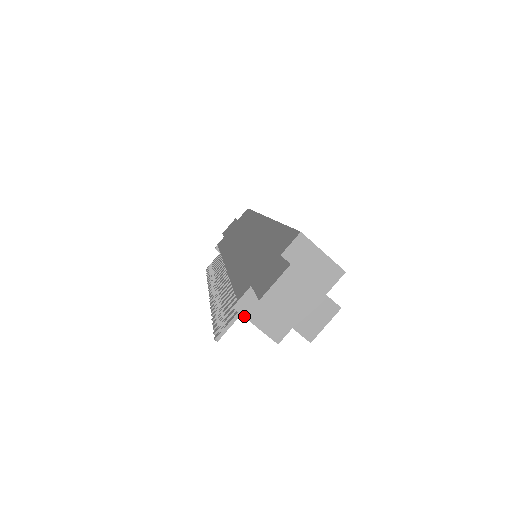
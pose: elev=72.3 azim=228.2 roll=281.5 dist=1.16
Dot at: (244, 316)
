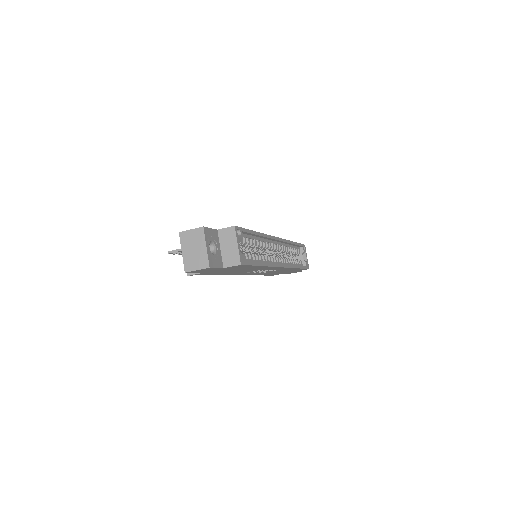
Dot at: occluded
